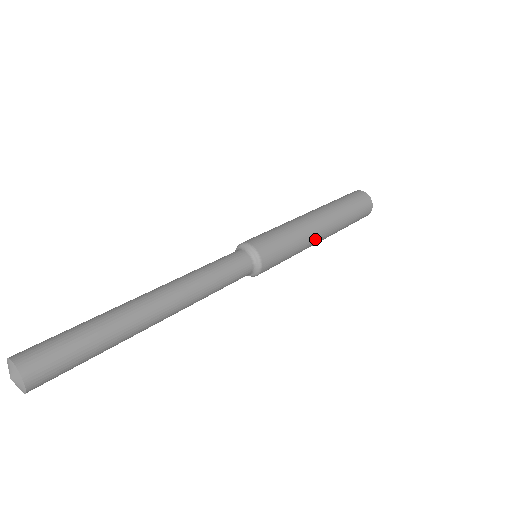
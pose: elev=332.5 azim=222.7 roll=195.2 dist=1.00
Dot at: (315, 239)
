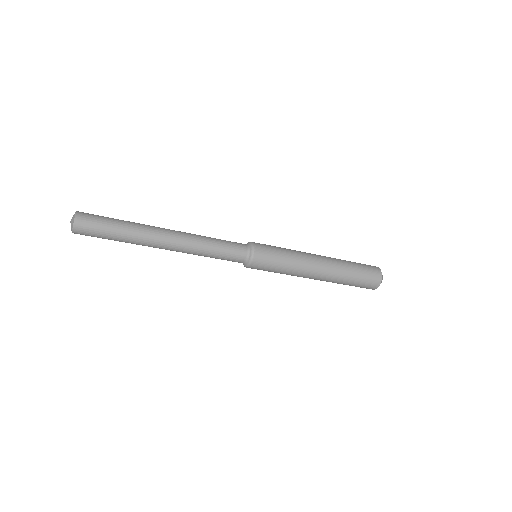
Dot at: (309, 254)
